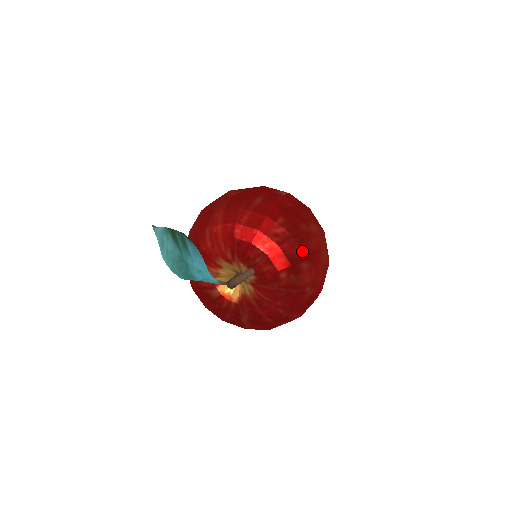
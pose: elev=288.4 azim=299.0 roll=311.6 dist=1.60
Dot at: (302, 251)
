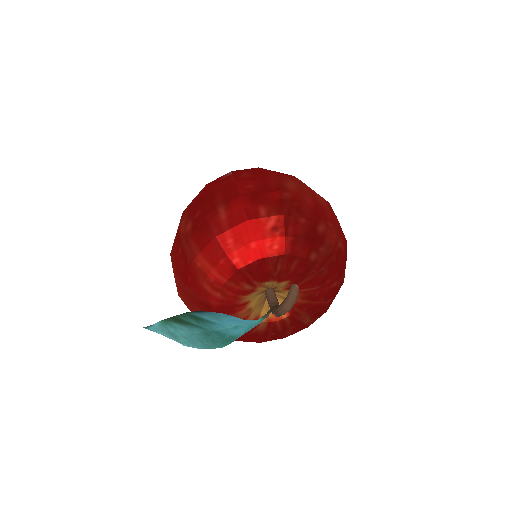
Dot at: (308, 219)
